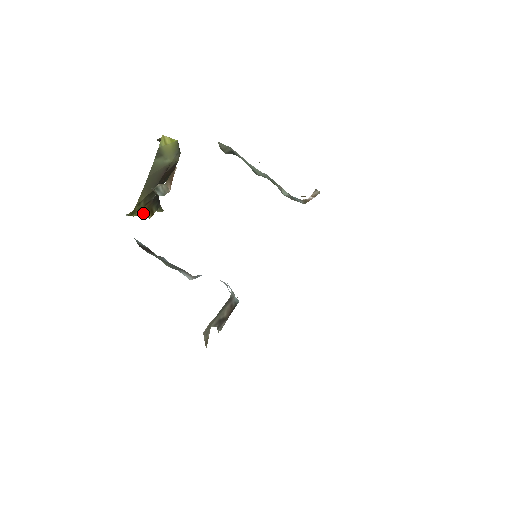
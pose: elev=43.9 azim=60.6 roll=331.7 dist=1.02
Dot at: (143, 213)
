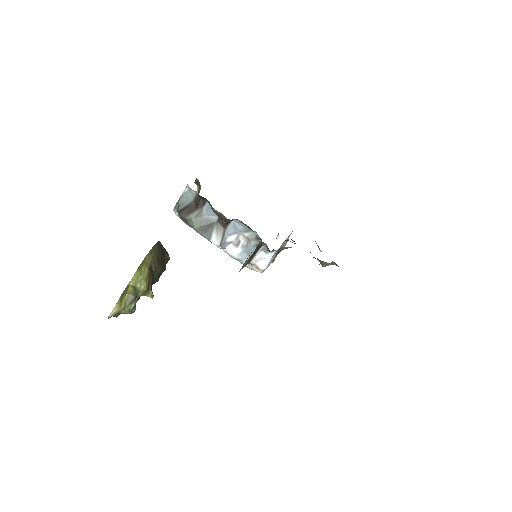
Dot at: (145, 277)
